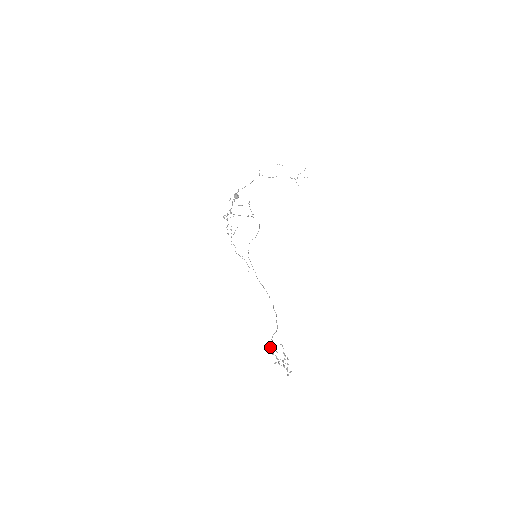
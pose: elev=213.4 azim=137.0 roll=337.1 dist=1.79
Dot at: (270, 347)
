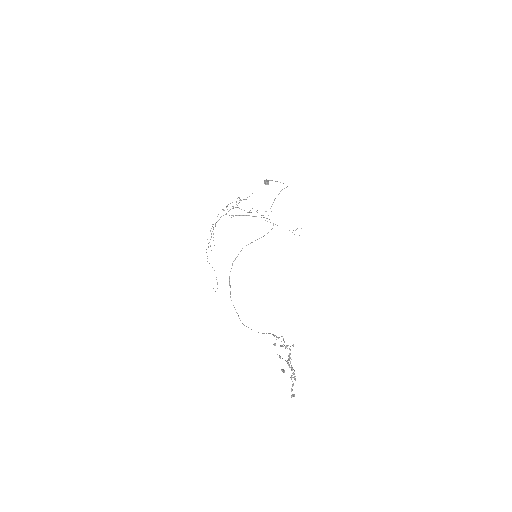
Dot at: (275, 343)
